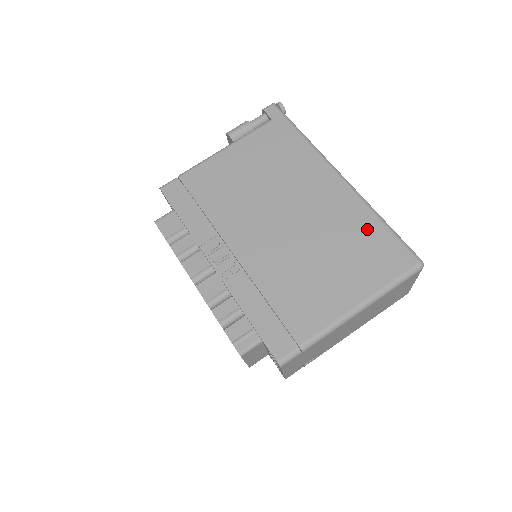
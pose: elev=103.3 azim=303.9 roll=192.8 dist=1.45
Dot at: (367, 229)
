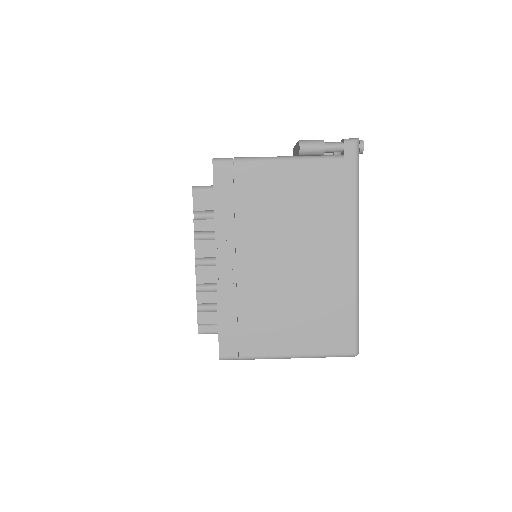
Dot at: (342, 308)
